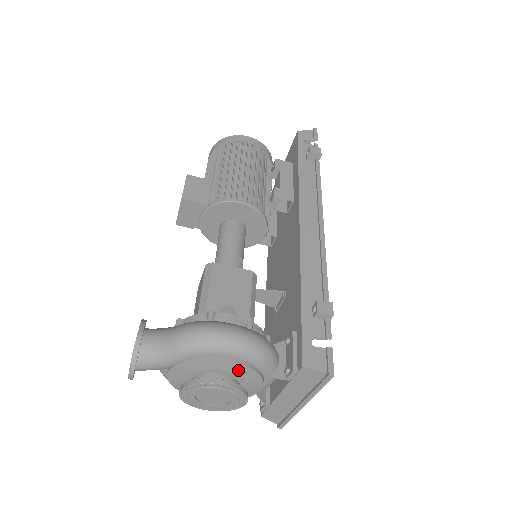
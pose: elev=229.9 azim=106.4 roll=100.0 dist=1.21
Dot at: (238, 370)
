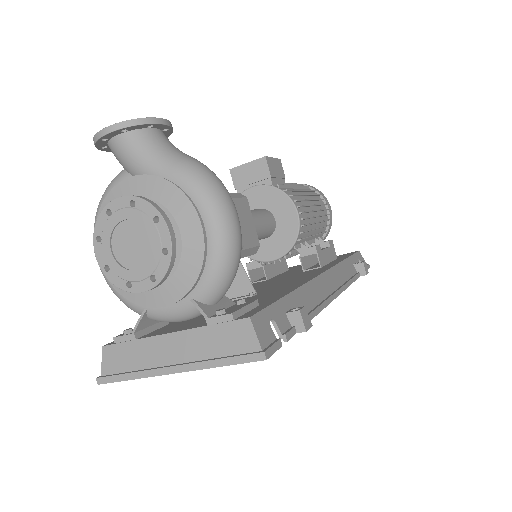
Dot at: (191, 250)
